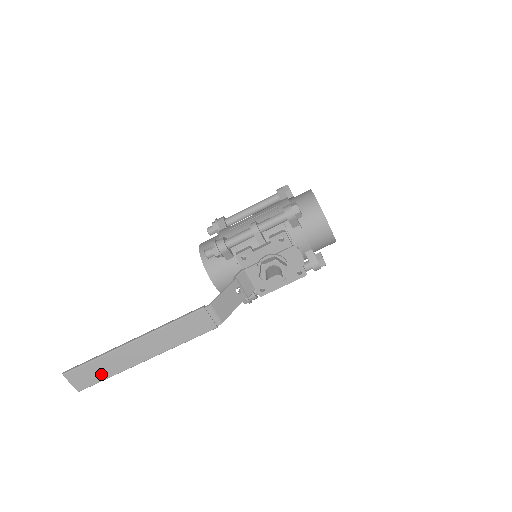
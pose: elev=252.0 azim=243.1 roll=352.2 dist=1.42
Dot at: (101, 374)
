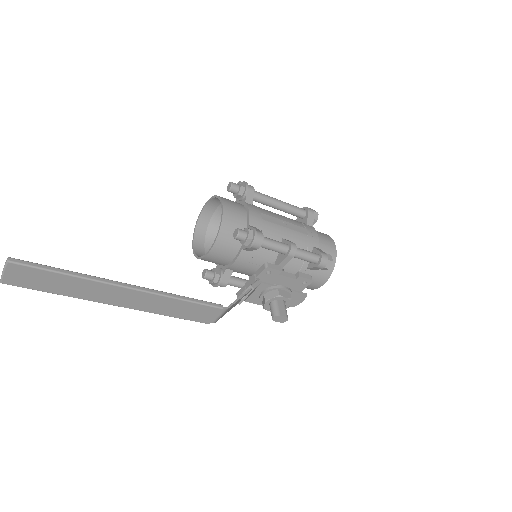
Dot at: (54, 287)
